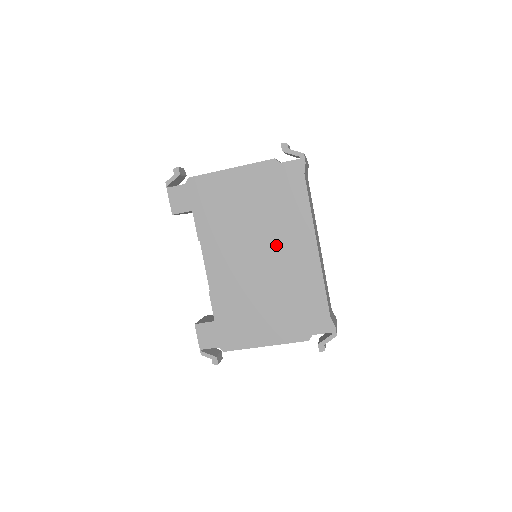
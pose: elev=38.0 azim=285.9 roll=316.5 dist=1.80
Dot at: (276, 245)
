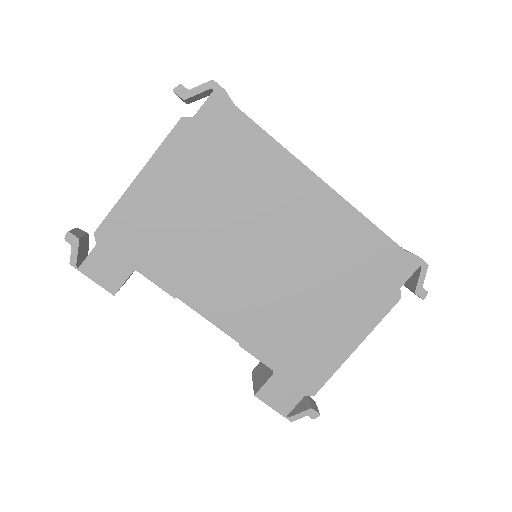
Dot at: (273, 222)
